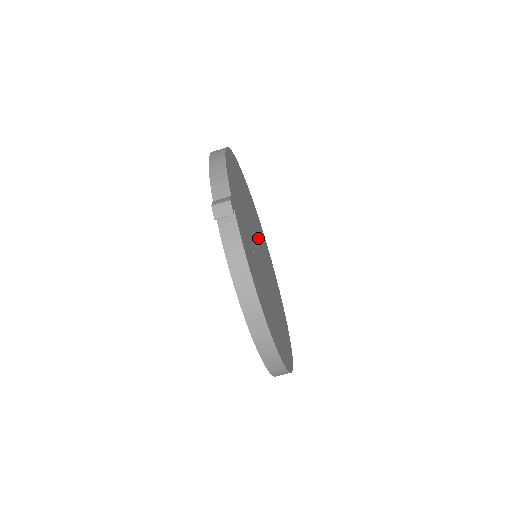
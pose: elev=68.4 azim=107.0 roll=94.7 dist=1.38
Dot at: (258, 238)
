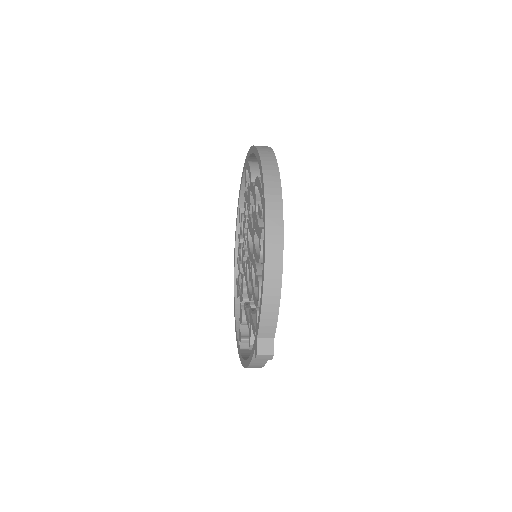
Dot at: occluded
